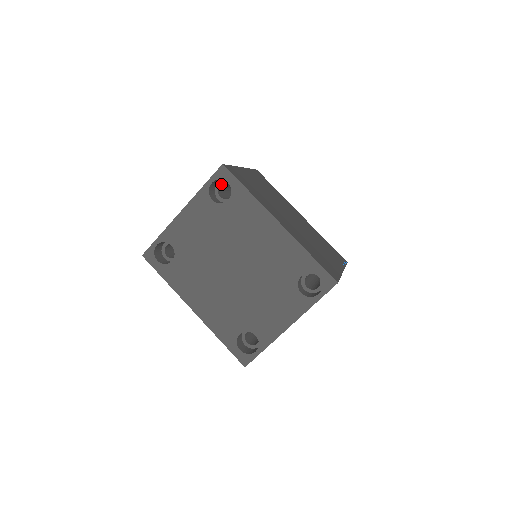
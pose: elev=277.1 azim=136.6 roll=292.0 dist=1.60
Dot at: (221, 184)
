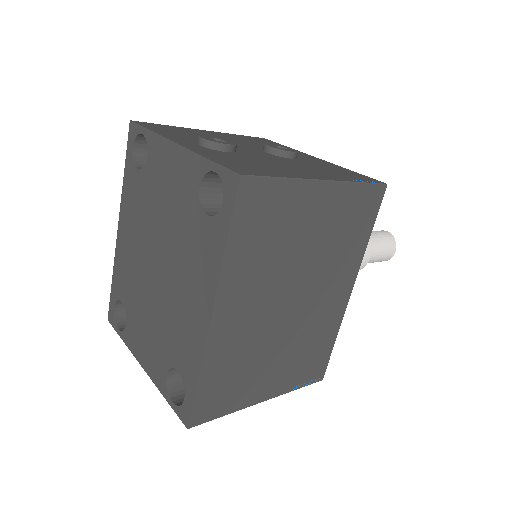
Dot at: occluded
